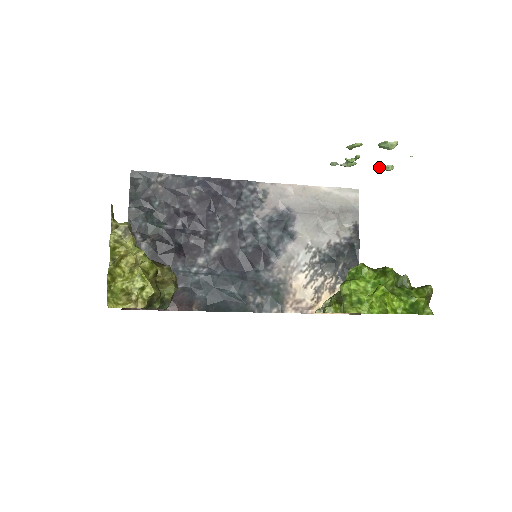
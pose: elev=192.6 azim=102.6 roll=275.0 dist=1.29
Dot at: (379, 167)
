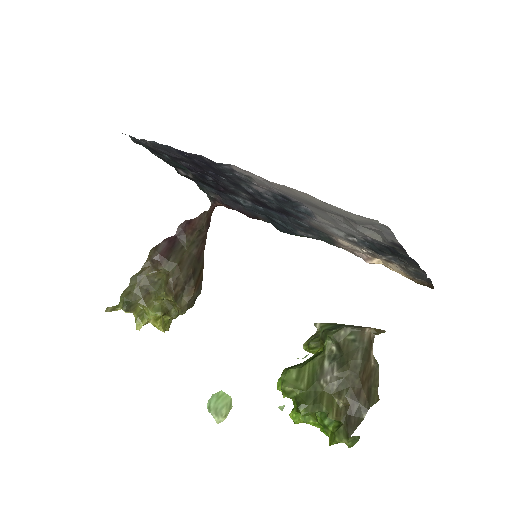
Dot at: occluded
